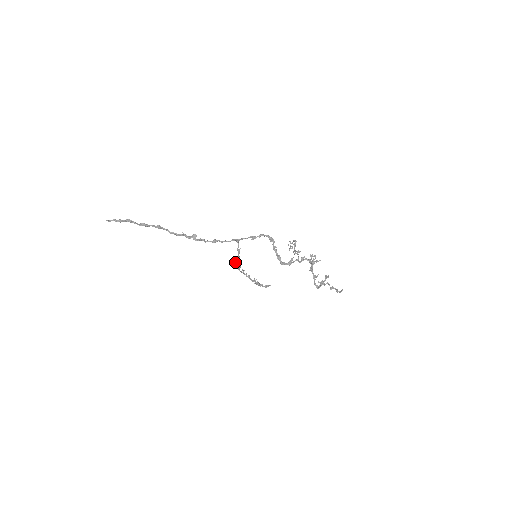
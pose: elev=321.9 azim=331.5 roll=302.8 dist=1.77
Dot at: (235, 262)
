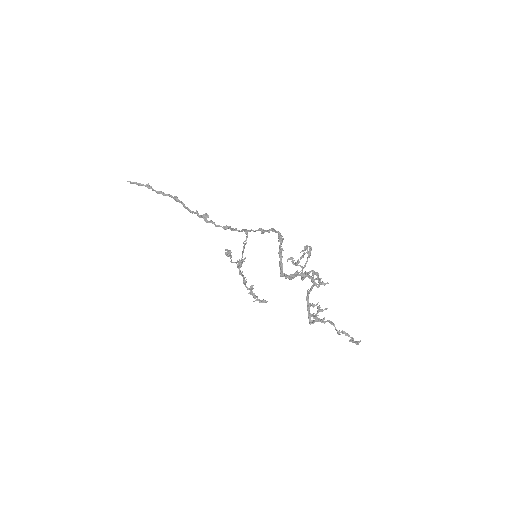
Dot at: occluded
